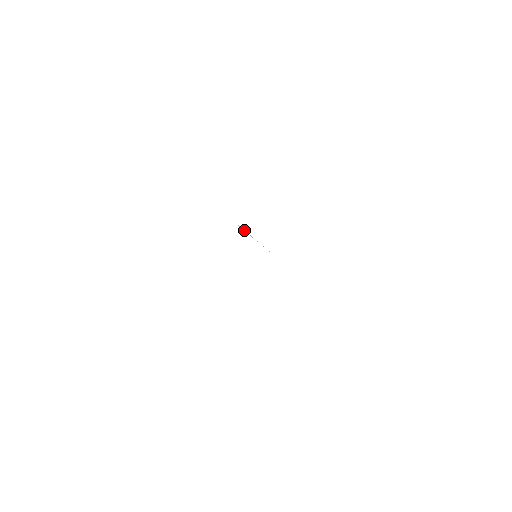
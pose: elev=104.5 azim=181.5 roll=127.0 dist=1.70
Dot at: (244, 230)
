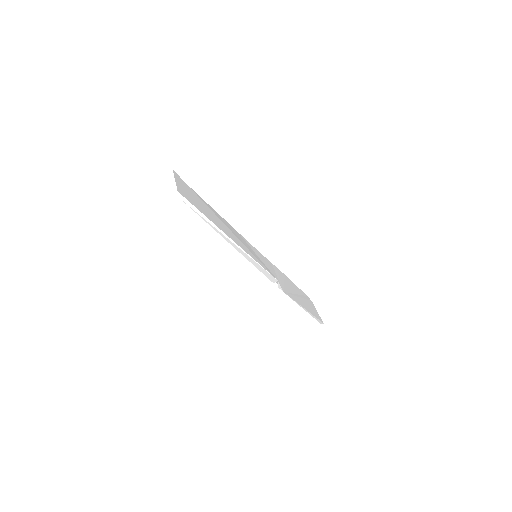
Dot at: (196, 207)
